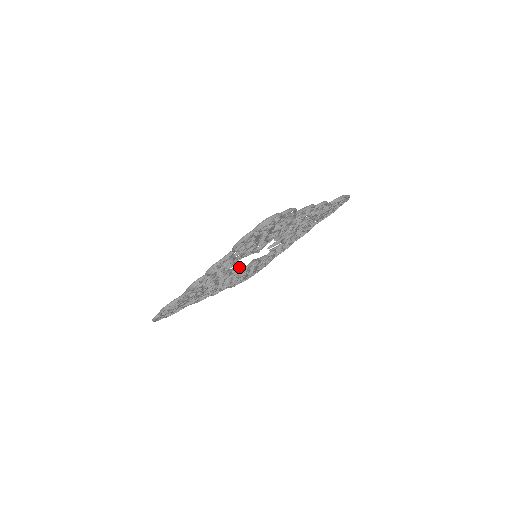
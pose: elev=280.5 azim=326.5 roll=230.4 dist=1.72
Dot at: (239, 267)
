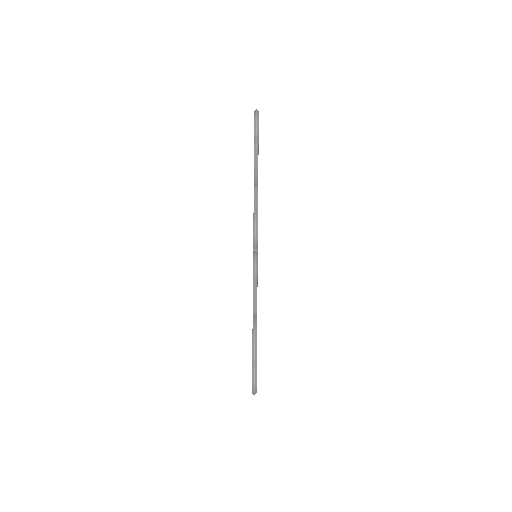
Dot at: occluded
